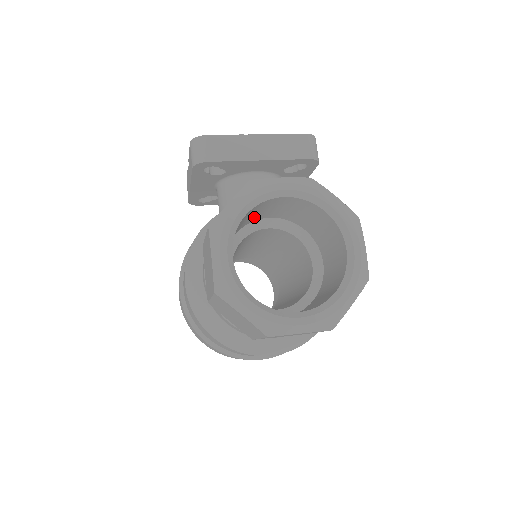
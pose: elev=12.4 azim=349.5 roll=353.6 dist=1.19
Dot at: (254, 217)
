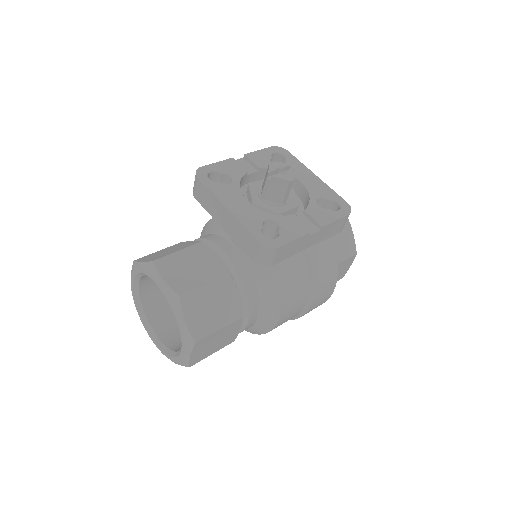
Dot at: occluded
